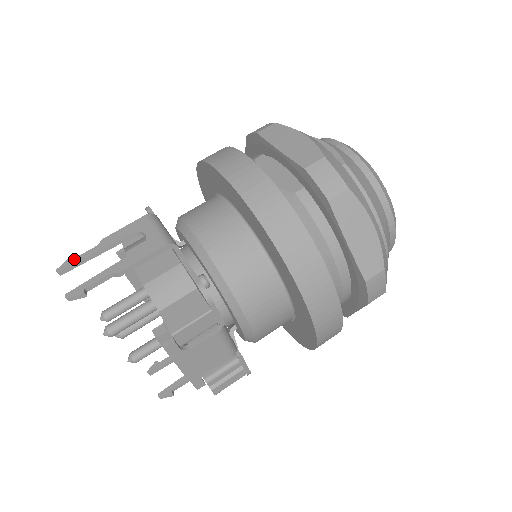
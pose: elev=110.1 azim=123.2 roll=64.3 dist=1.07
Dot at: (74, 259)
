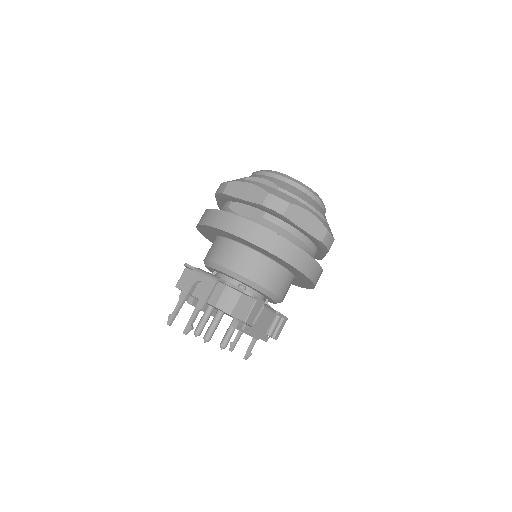
Dot at: (172, 314)
